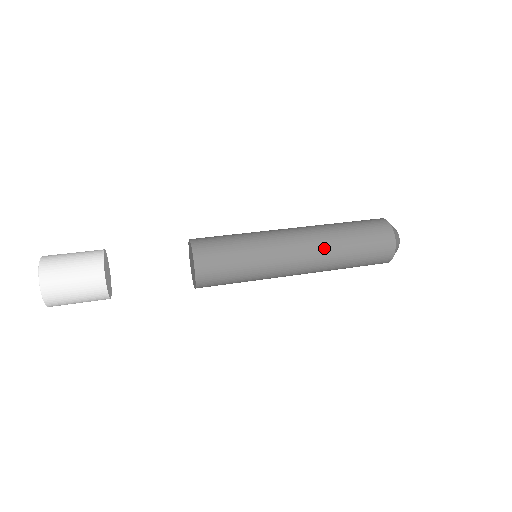
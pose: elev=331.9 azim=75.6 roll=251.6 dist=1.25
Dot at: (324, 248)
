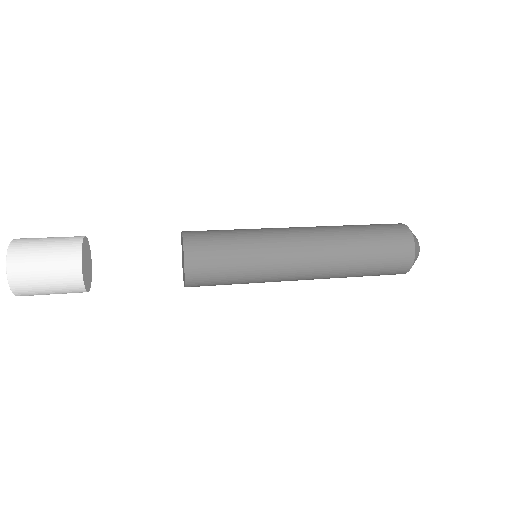
Dot at: (332, 243)
